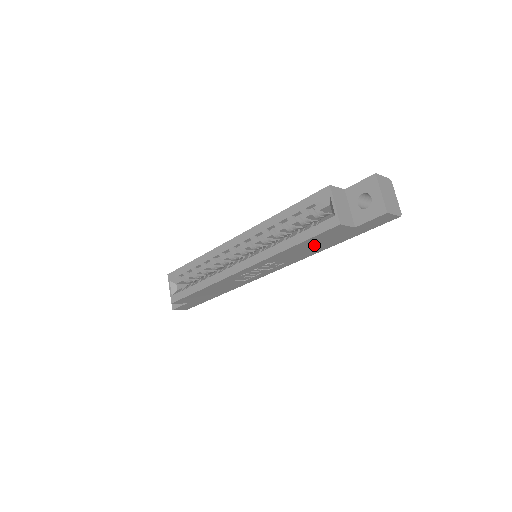
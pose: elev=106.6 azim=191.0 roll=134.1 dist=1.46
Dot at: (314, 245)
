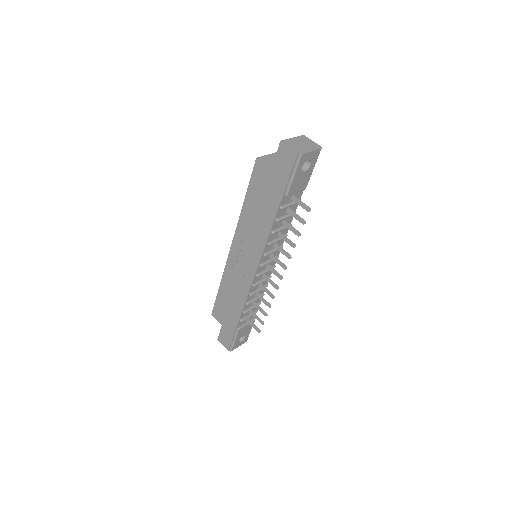
Dot at: (260, 204)
